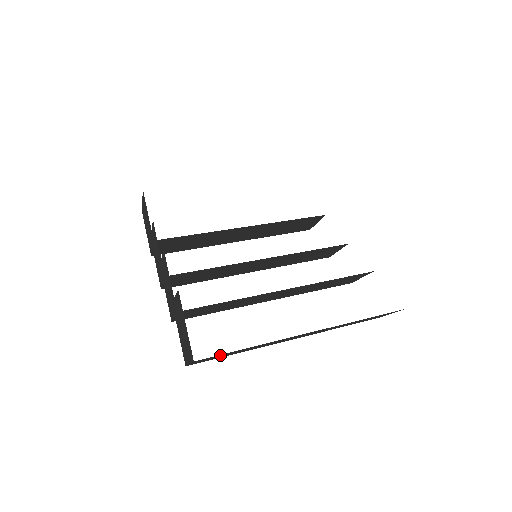
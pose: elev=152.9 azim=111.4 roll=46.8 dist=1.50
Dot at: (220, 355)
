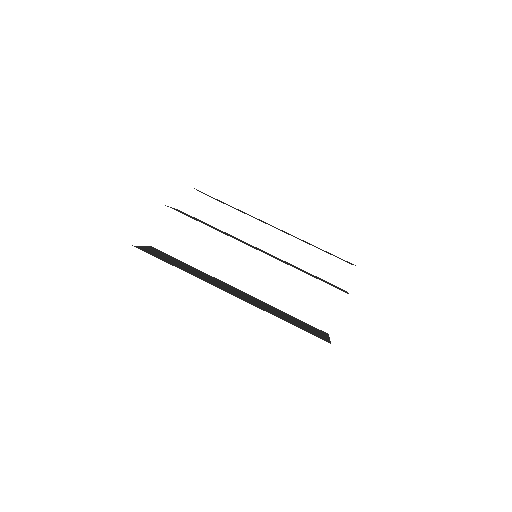
Dot at: occluded
